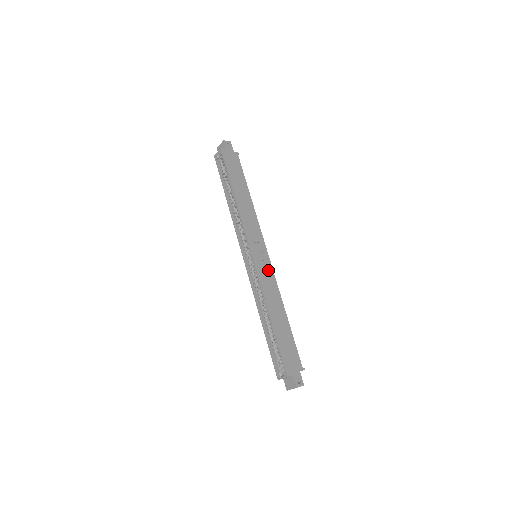
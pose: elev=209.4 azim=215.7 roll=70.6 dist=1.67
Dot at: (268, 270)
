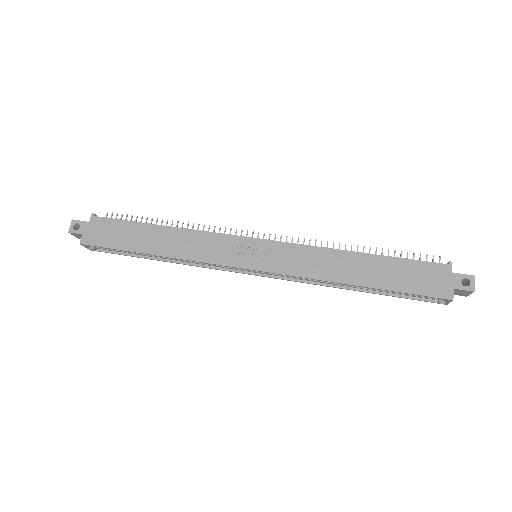
Dot at: (283, 252)
